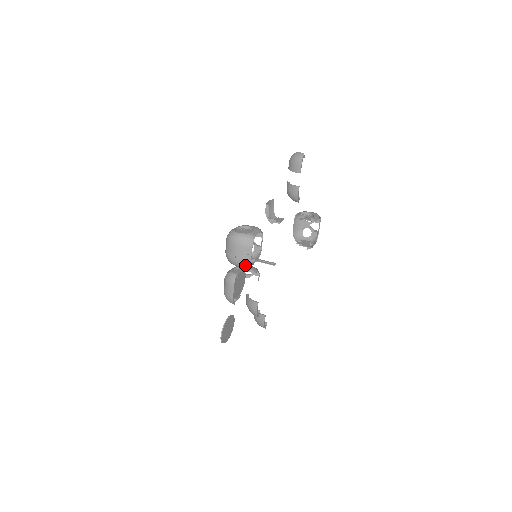
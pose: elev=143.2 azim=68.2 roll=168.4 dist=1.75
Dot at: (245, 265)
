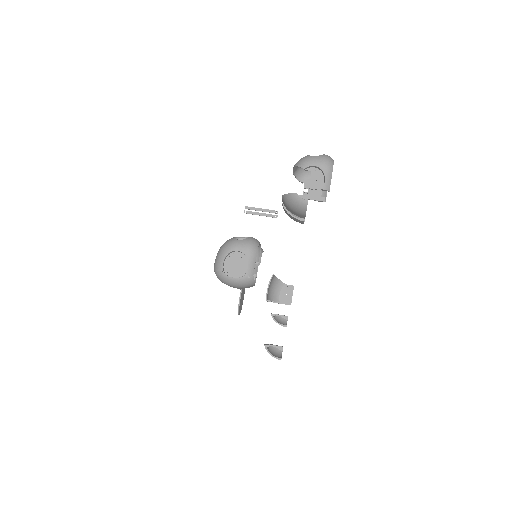
Dot at: occluded
